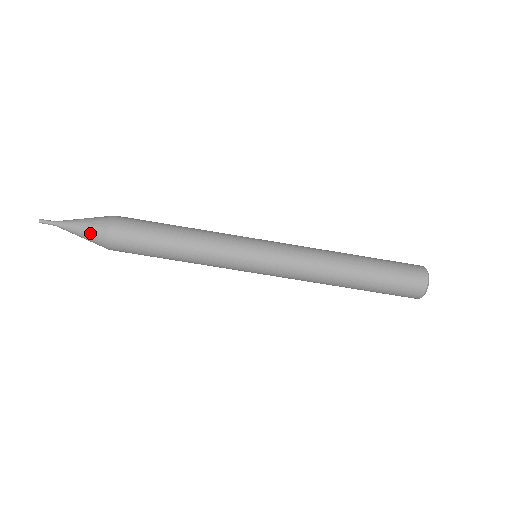
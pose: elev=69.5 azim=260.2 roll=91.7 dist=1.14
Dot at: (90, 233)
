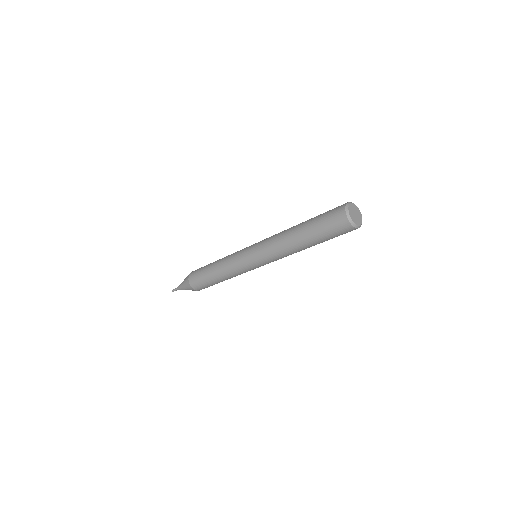
Dot at: occluded
